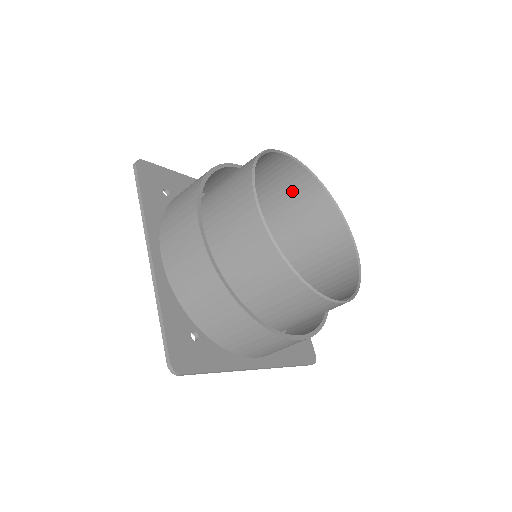
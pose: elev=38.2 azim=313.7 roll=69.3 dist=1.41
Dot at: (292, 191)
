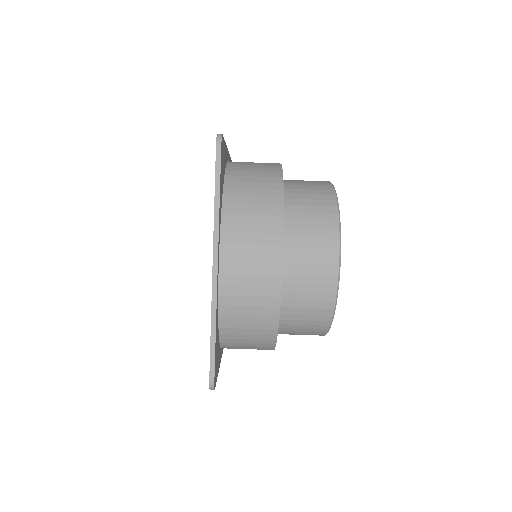
Dot at: occluded
